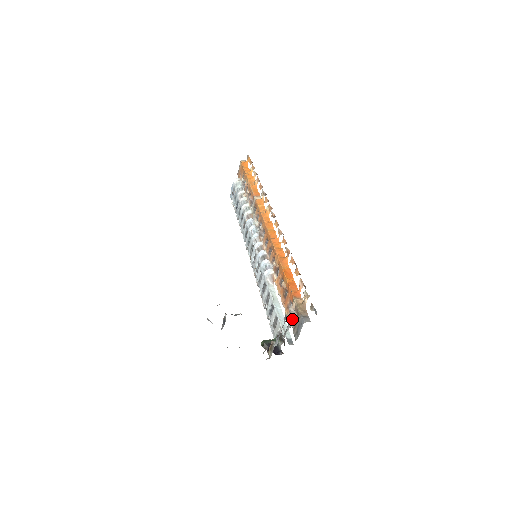
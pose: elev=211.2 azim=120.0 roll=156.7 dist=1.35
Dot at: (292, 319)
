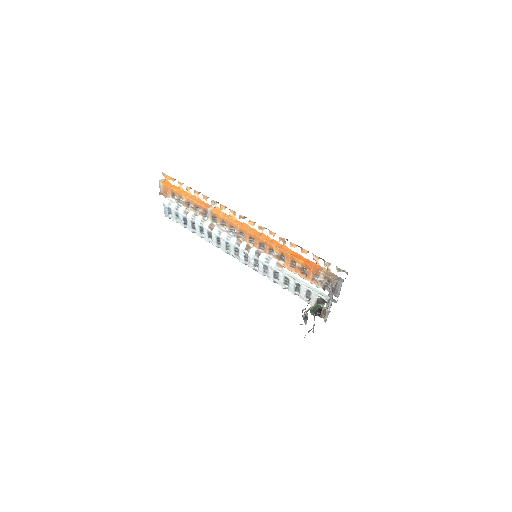
Dot at: (324, 285)
